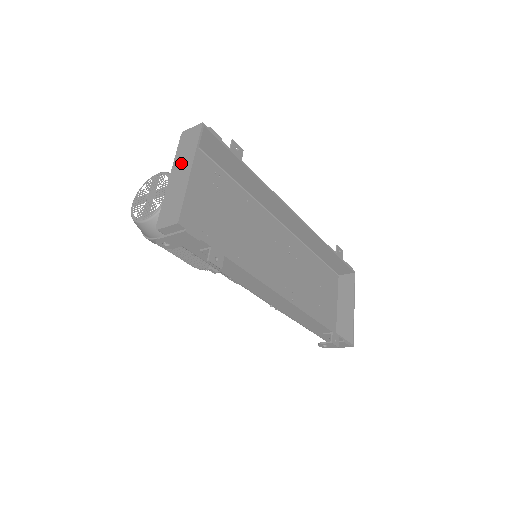
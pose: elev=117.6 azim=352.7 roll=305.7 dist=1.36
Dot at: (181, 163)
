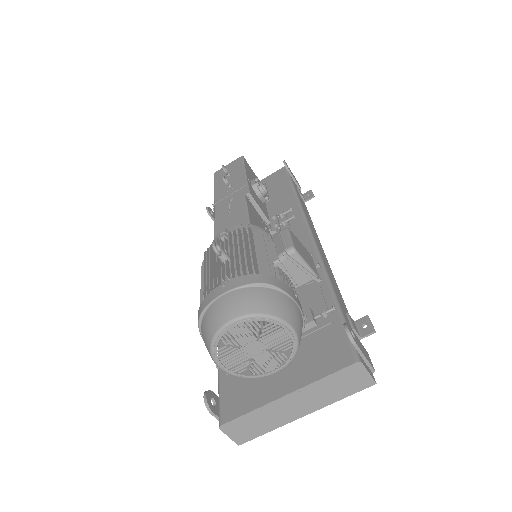
Dot at: (311, 398)
